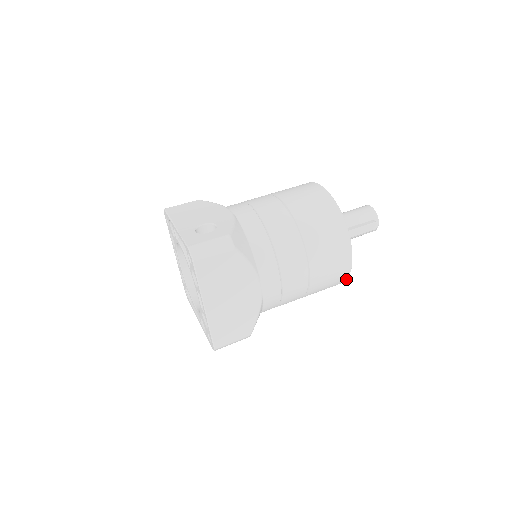
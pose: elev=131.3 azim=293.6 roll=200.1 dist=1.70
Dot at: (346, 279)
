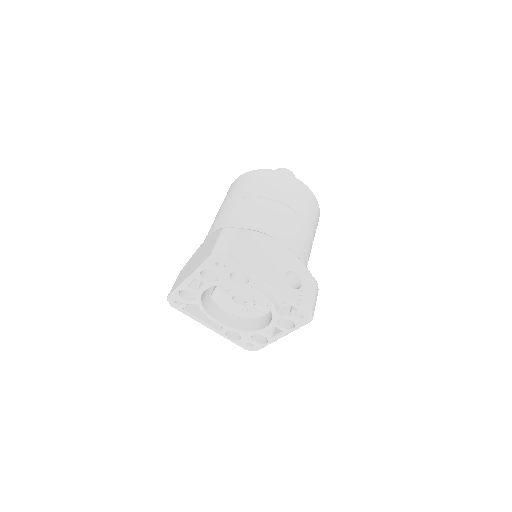
Dot at: occluded
